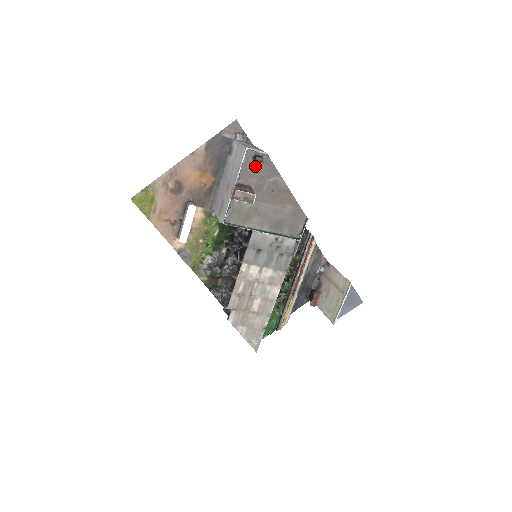
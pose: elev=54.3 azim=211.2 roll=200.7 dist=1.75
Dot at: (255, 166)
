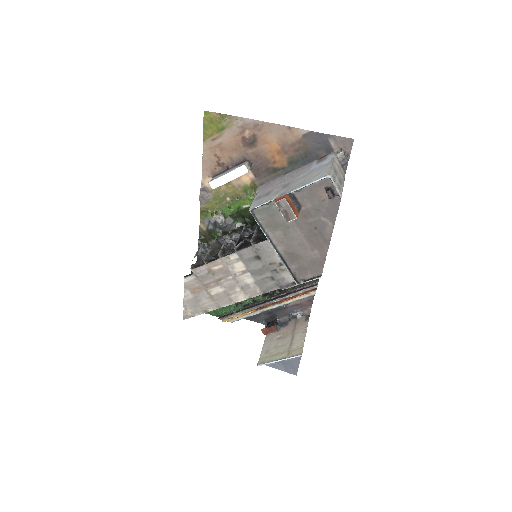
Dot at: (322, 195)
